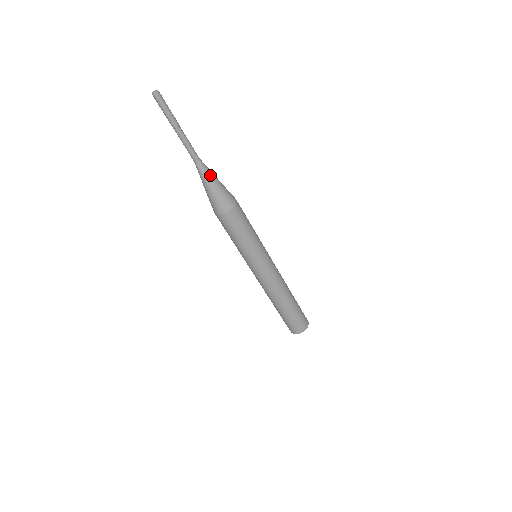
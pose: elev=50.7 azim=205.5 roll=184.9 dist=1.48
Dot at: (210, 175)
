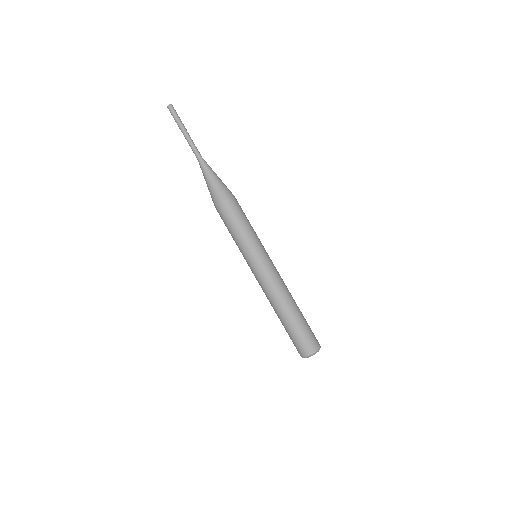
Dot at: (211, 169)
